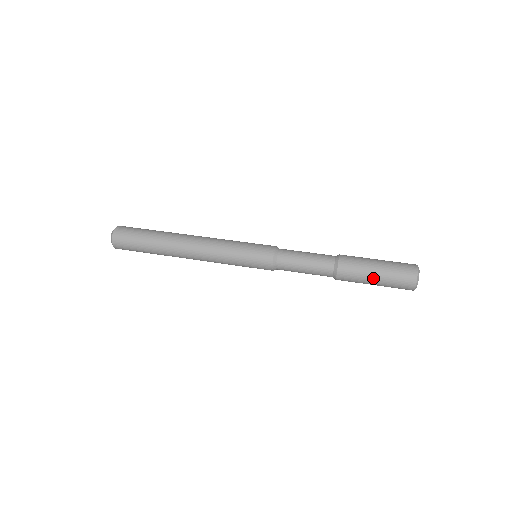
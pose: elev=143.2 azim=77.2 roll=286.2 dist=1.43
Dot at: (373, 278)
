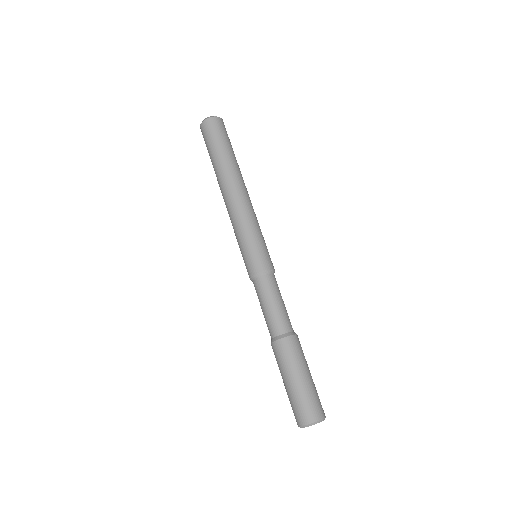
Dot at: occluded
